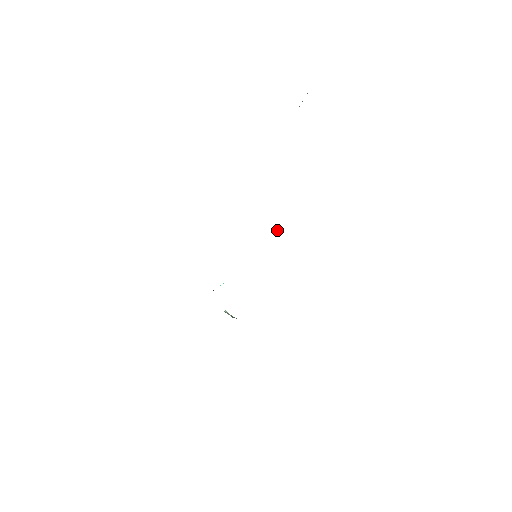
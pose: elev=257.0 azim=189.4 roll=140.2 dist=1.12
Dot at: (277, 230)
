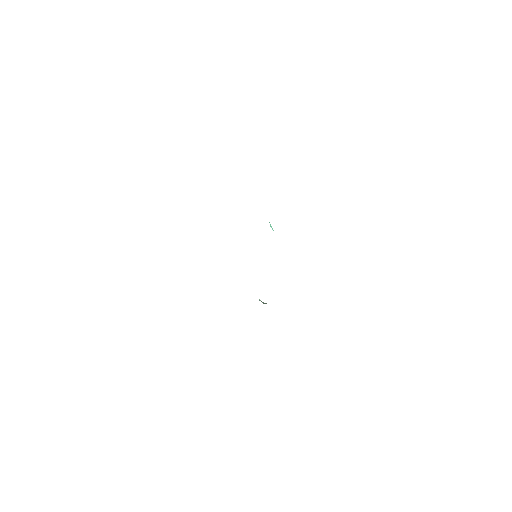
Dot at: (271, 227)
